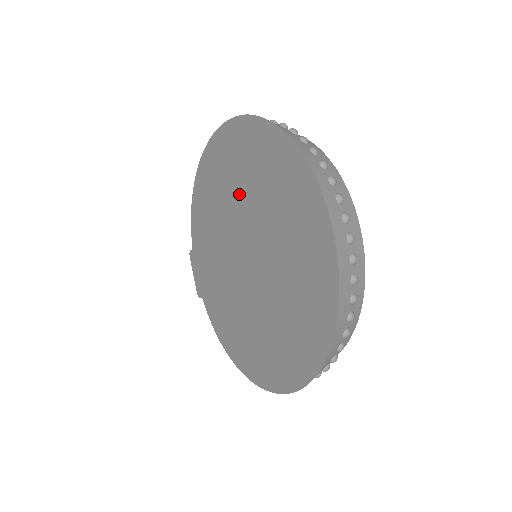
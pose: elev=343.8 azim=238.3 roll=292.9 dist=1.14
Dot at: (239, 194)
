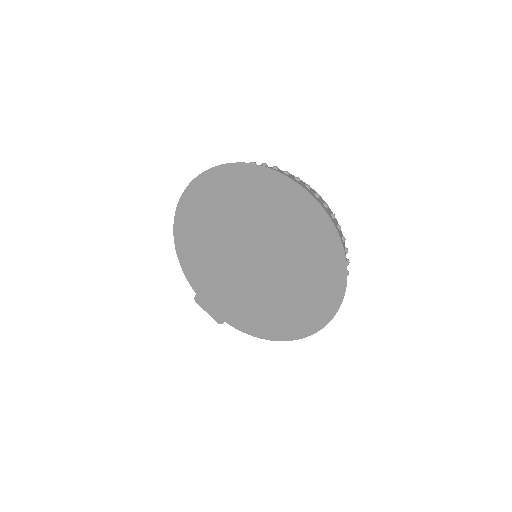
Dot at: (224, 223)
